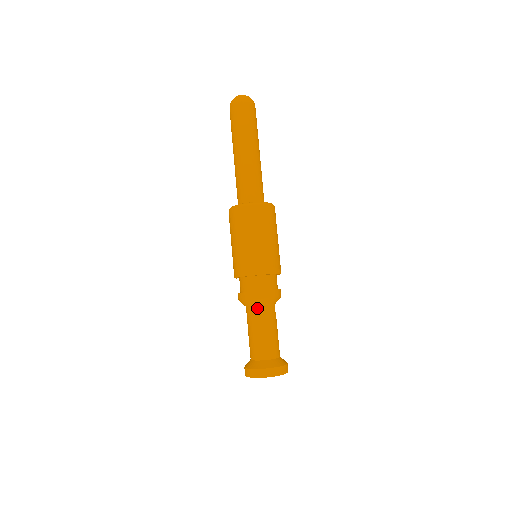
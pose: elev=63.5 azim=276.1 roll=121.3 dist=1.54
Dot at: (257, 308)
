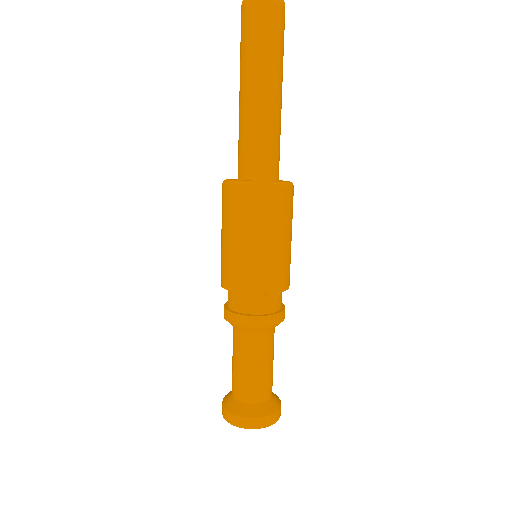
Dot at: (251, 335)
